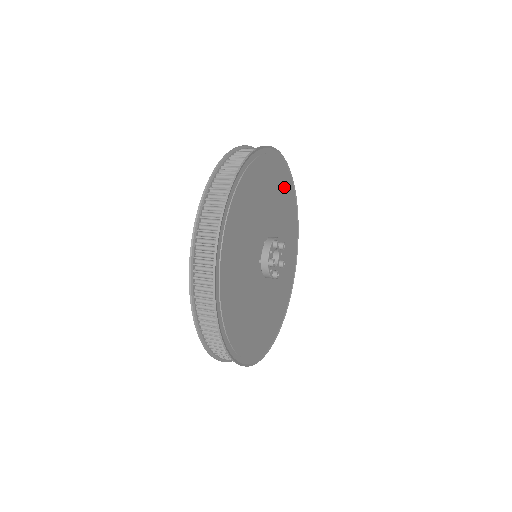
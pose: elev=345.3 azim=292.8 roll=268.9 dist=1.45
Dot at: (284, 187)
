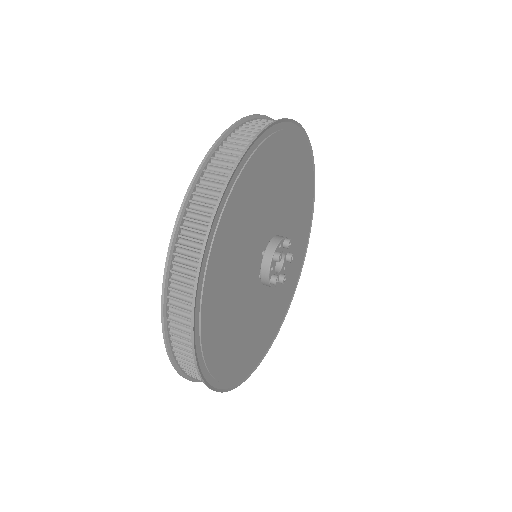
Dot at: (305, 214)
